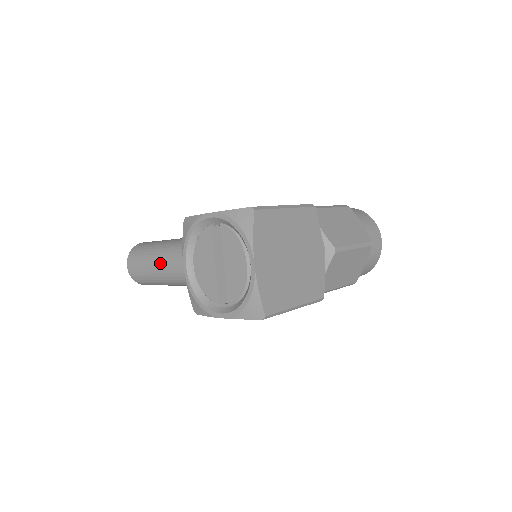
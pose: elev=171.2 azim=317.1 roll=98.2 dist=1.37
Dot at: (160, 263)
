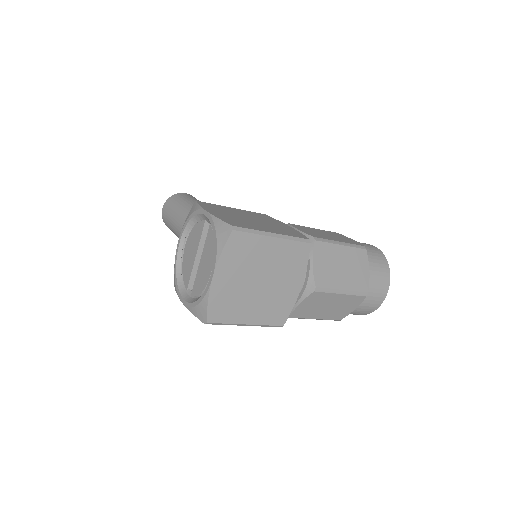
Dot at: (180, 222)
